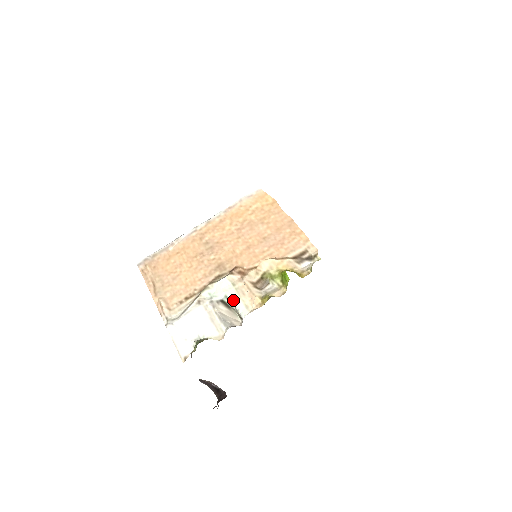
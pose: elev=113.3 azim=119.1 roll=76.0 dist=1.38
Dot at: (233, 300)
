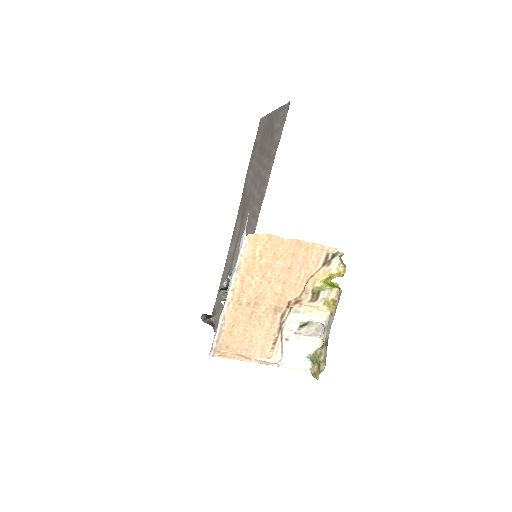
Dot at: (308, 321)
